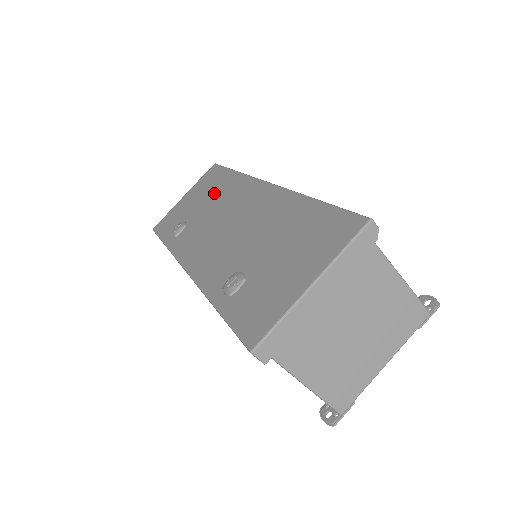
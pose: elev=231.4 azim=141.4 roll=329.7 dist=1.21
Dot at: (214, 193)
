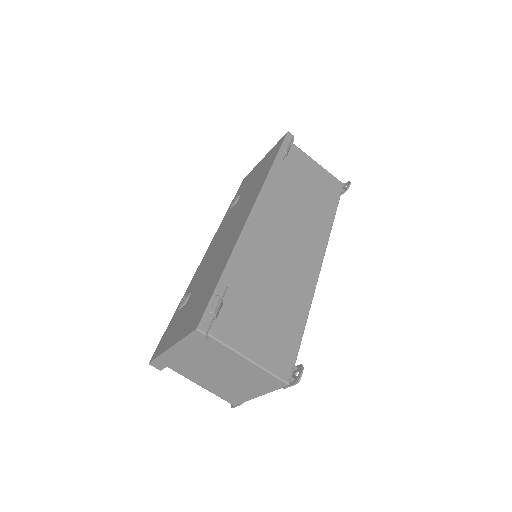
Dot at: (257, 180)
